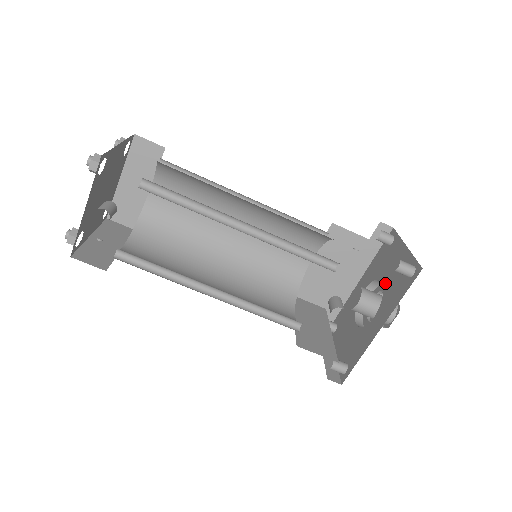
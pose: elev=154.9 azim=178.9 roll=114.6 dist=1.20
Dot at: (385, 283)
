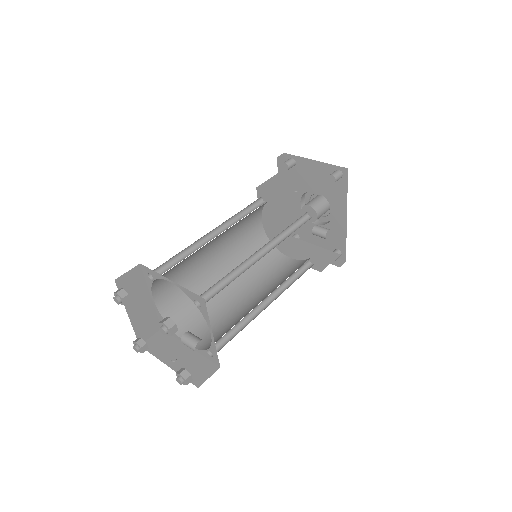
Dot at: (319, 190)
